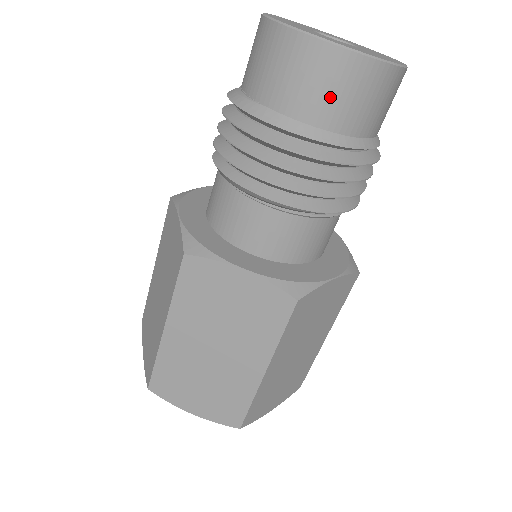
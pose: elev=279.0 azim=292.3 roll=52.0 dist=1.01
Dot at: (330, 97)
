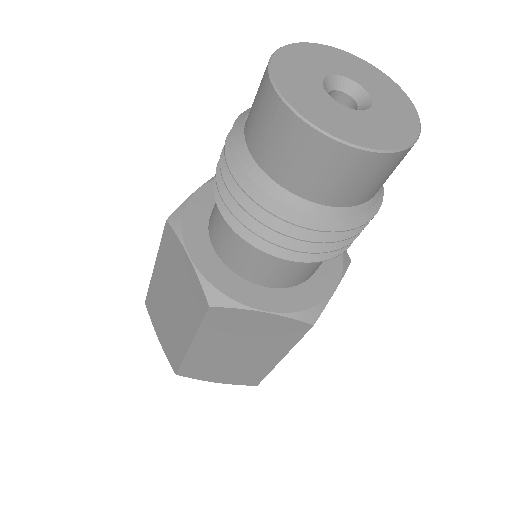
Dot at: (275, 149)
